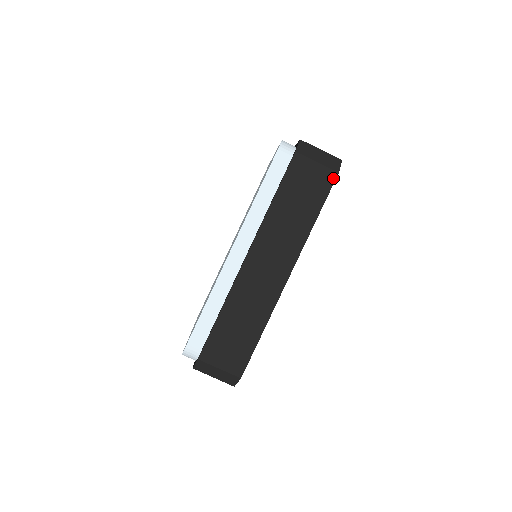
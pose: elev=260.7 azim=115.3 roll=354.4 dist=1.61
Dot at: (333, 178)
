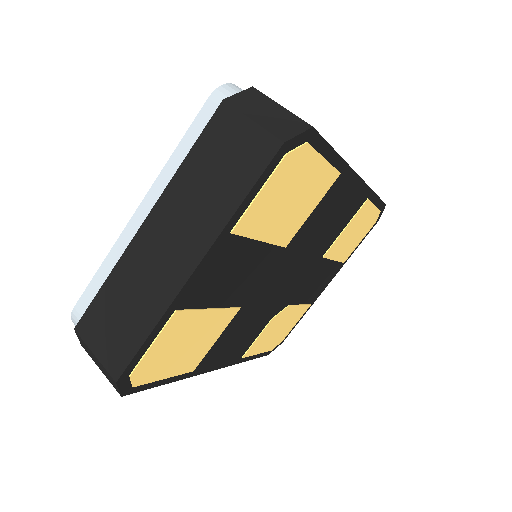
Dot at: occluded
